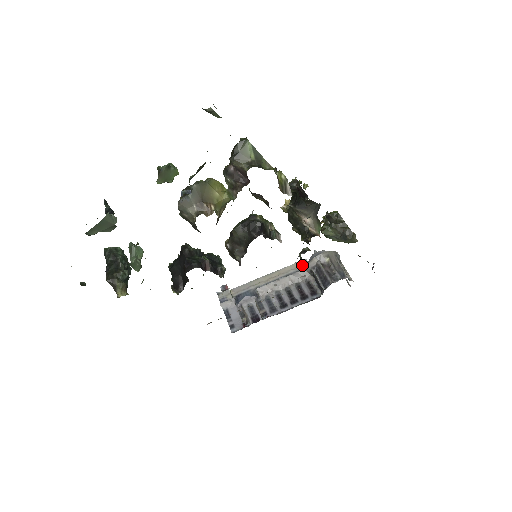
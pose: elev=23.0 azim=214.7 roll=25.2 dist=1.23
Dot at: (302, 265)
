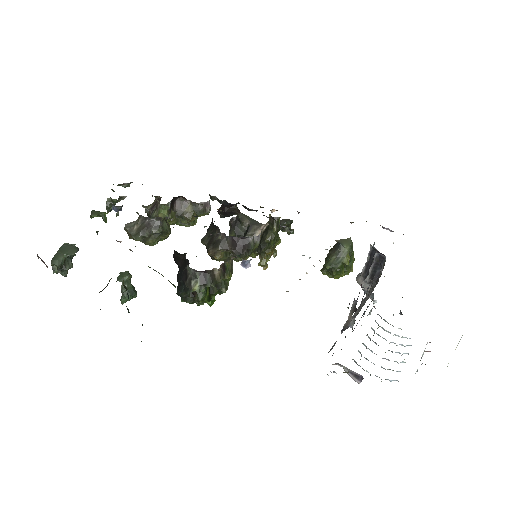
Dot at: occluded
